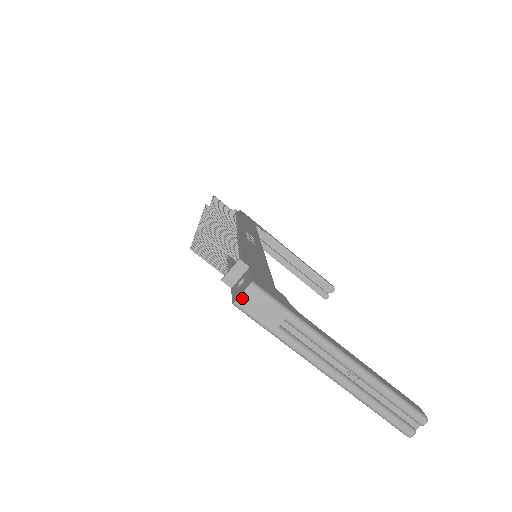
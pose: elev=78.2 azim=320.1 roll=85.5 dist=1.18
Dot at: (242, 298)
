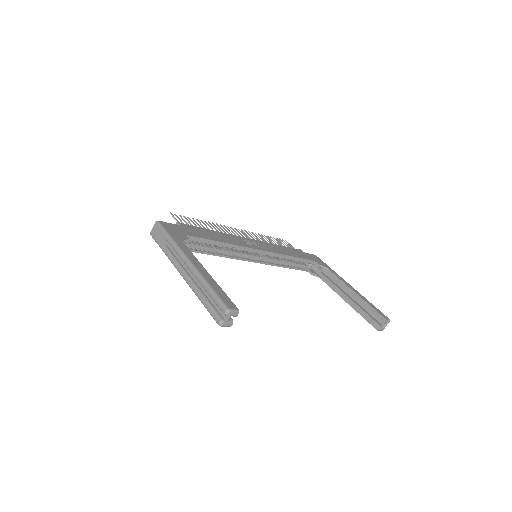
Dot at: (153, 230)
